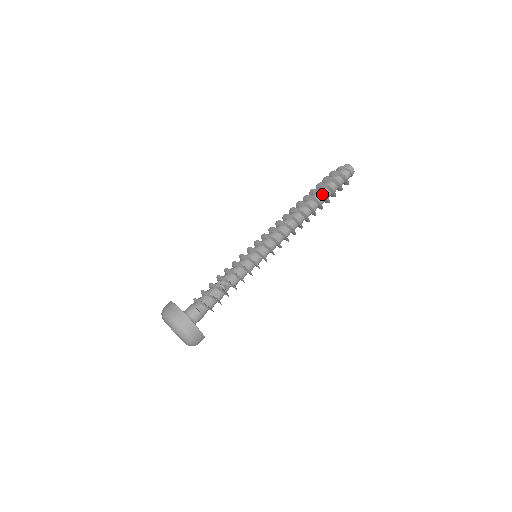
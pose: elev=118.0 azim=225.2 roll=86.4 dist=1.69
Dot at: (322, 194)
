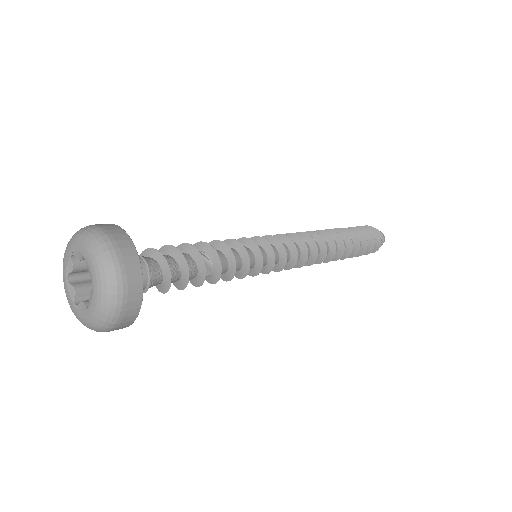
Dot at: (348, 232)
